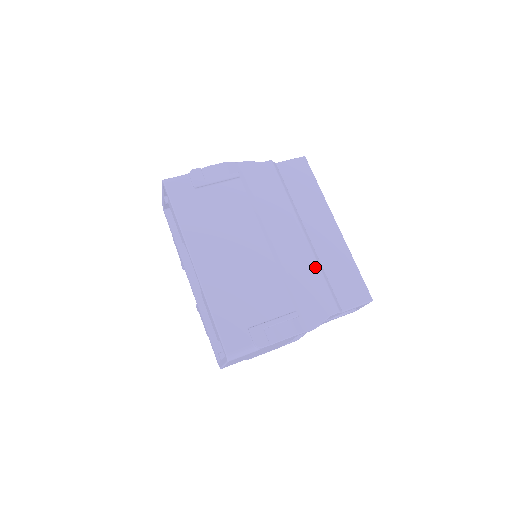
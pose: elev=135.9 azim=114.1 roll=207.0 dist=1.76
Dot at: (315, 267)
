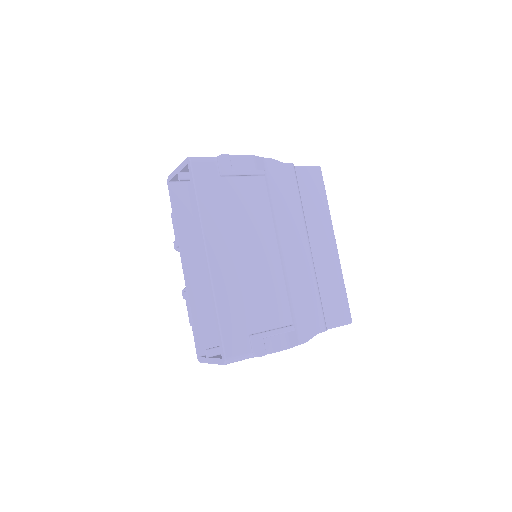
Dot at: (314, 283)
